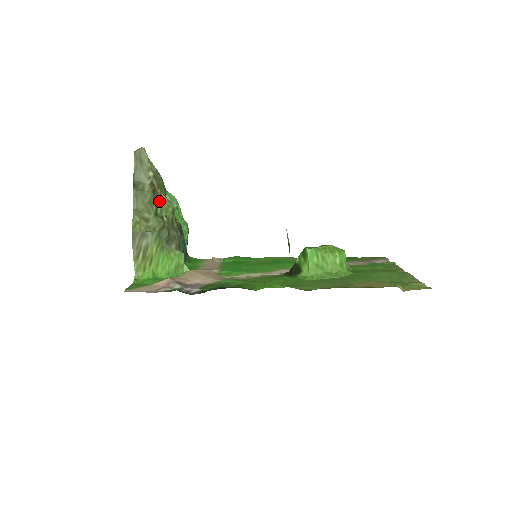
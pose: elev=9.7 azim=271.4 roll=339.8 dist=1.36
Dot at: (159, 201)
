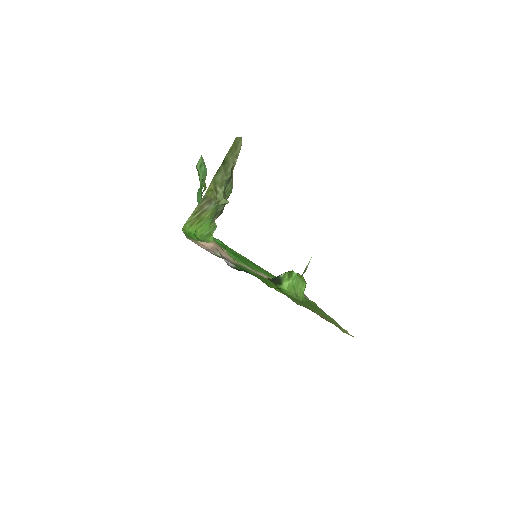
Dot at: (230, 183)
